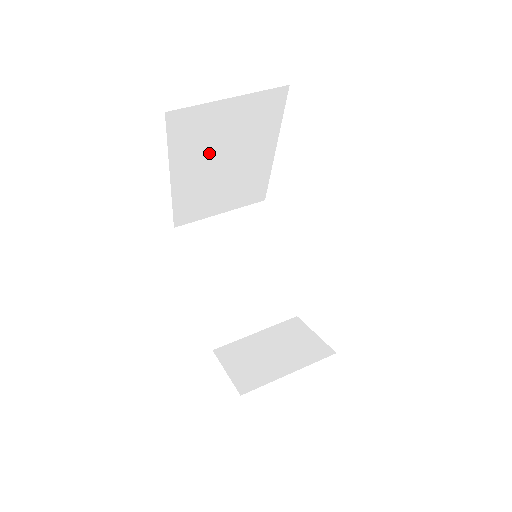
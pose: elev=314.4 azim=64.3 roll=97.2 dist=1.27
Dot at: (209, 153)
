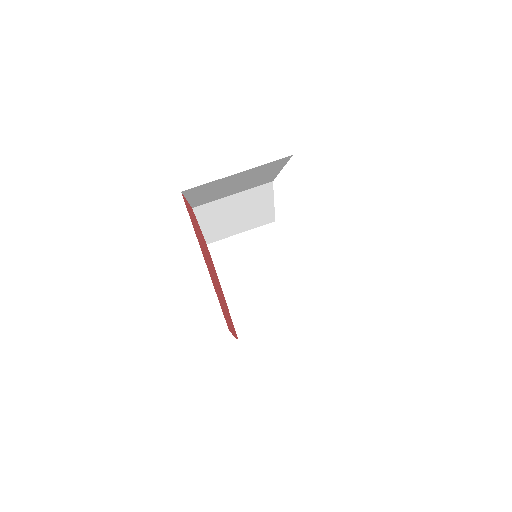
Dot at: (220, 187)
